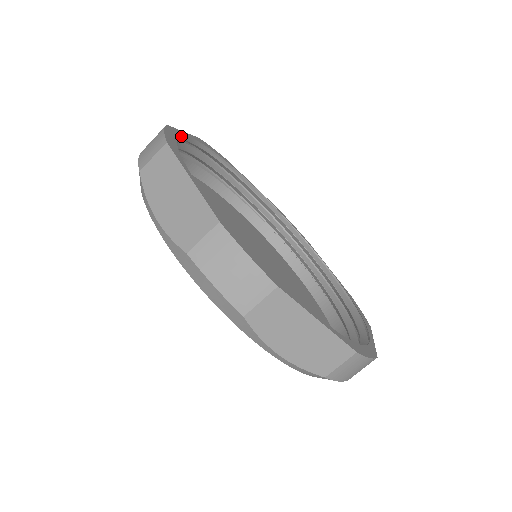
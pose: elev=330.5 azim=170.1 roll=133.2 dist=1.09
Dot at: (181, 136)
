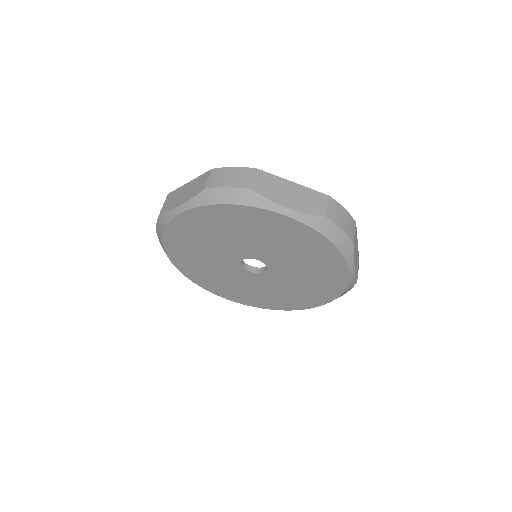
Dot at: occluded
